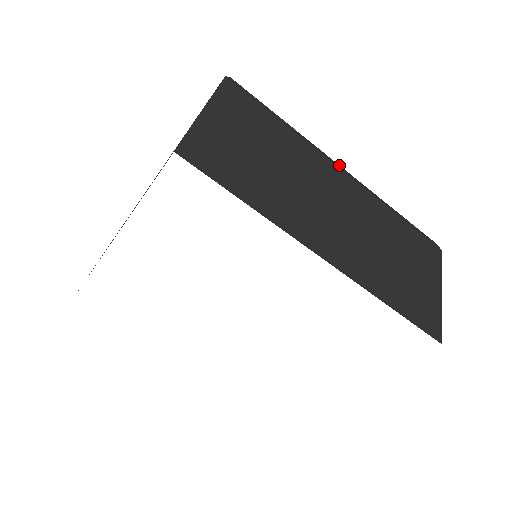
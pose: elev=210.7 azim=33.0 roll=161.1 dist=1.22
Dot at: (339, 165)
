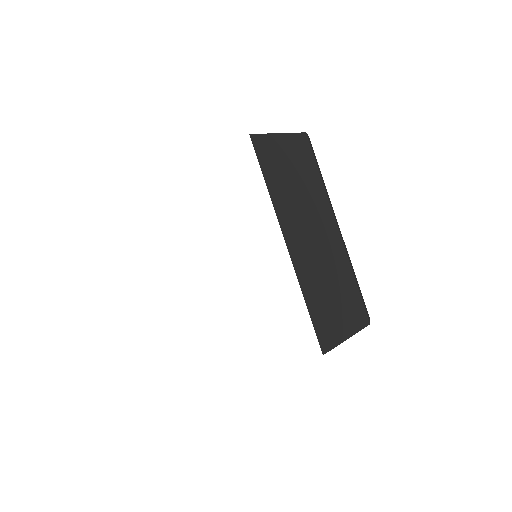
Dot at: occluded
